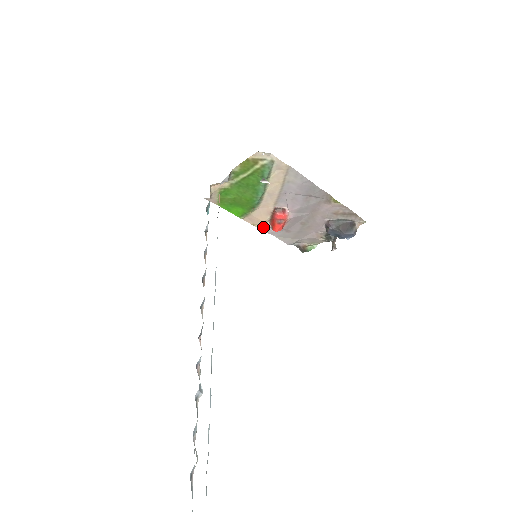
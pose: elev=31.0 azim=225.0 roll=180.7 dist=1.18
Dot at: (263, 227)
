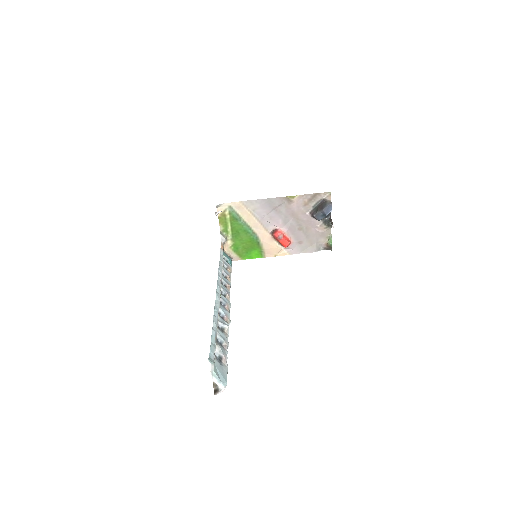
Dot at: (283, 253)
